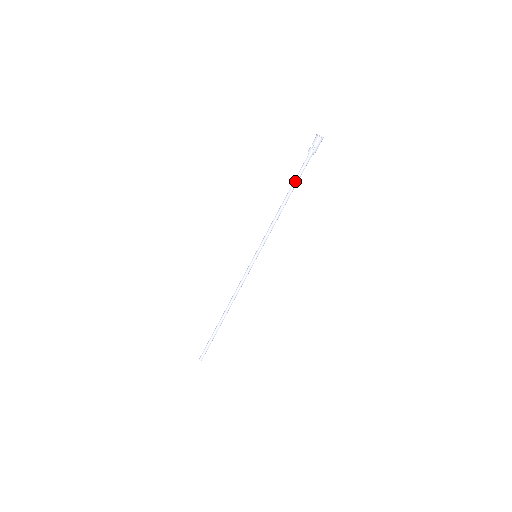
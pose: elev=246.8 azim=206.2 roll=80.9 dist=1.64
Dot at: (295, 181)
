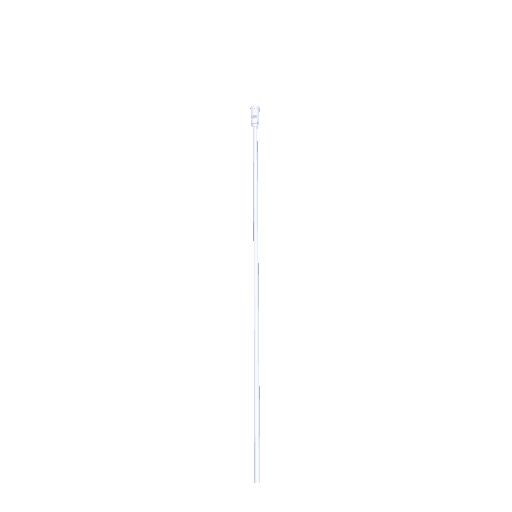
Dot at: (254, 154)
